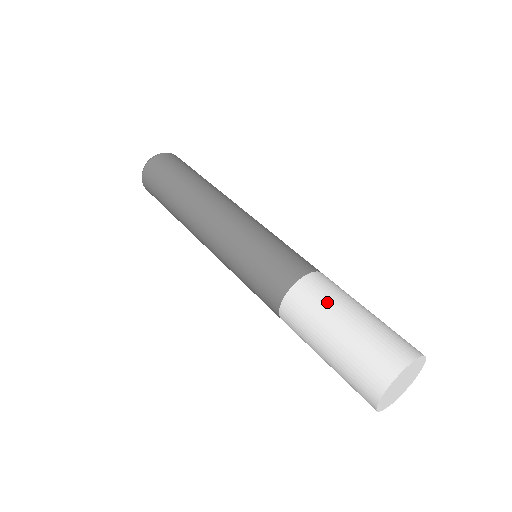
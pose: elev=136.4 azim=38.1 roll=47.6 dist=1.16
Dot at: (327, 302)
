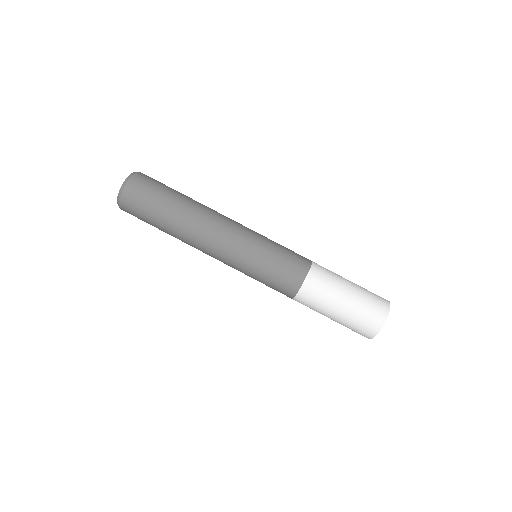
Dot at: (328, 292)
